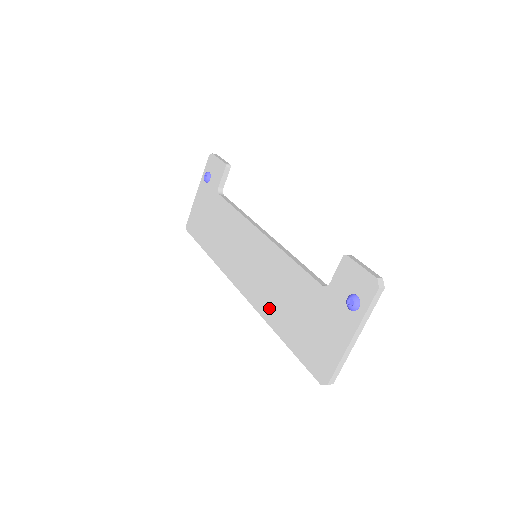
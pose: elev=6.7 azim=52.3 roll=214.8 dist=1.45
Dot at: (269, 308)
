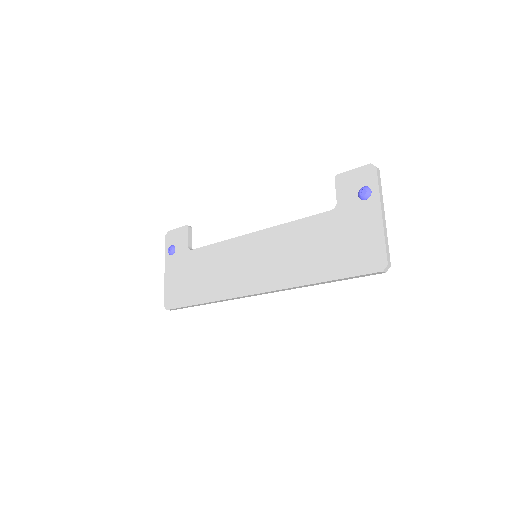
Dot at: (295, 273)
